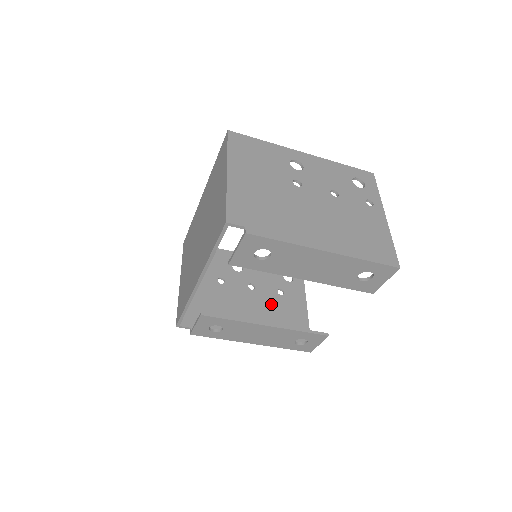
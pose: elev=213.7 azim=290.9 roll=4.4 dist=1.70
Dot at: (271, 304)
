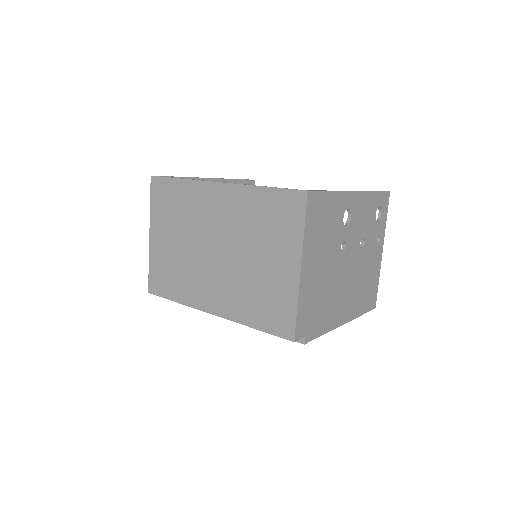
Dot at: occluded
